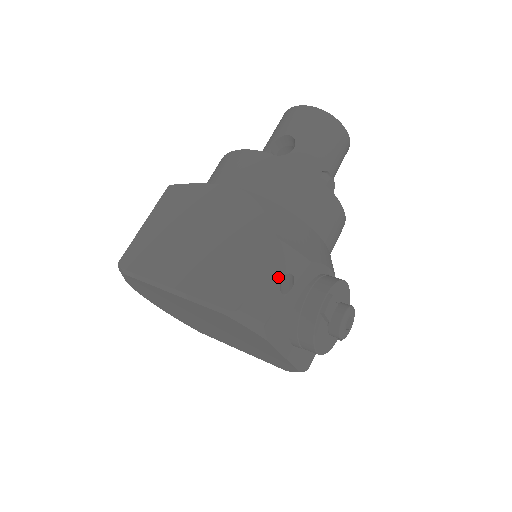
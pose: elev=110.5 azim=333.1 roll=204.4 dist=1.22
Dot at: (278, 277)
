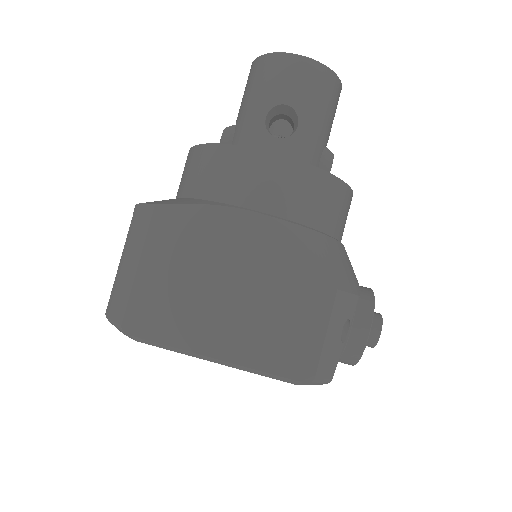
Dot at: (340, 329)
